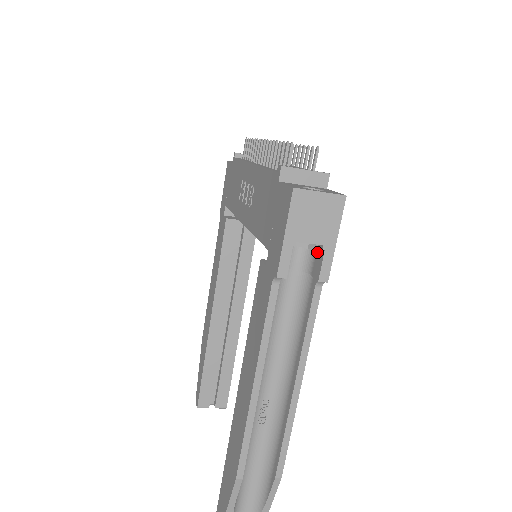
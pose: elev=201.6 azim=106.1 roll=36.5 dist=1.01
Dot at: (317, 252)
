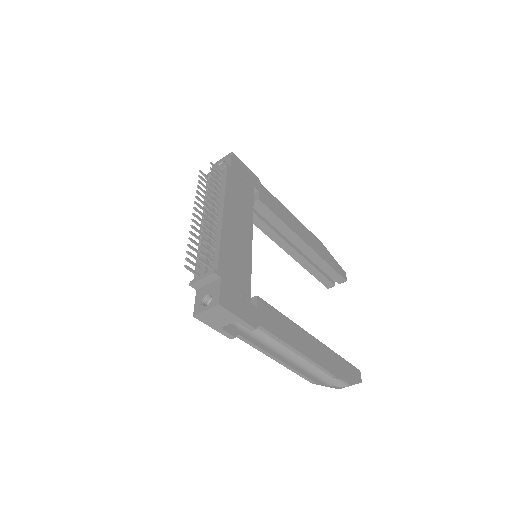
Dot at: occluded
